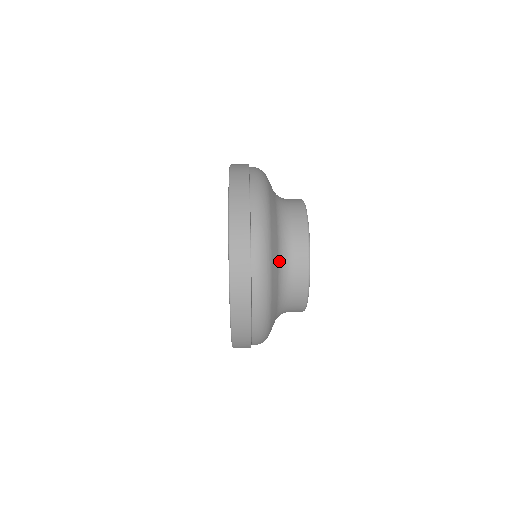
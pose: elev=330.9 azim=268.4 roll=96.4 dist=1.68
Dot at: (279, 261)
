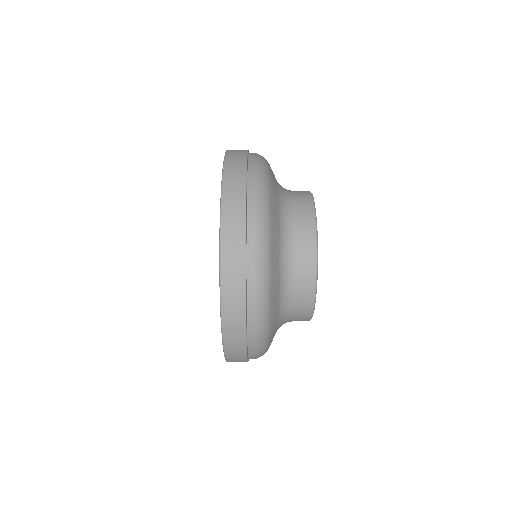
Dot at: (280, 297)
